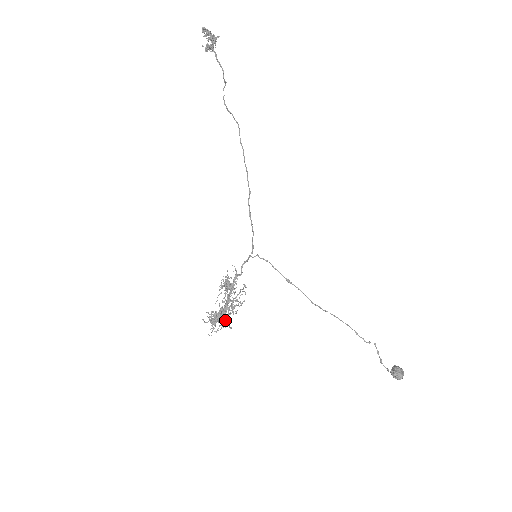
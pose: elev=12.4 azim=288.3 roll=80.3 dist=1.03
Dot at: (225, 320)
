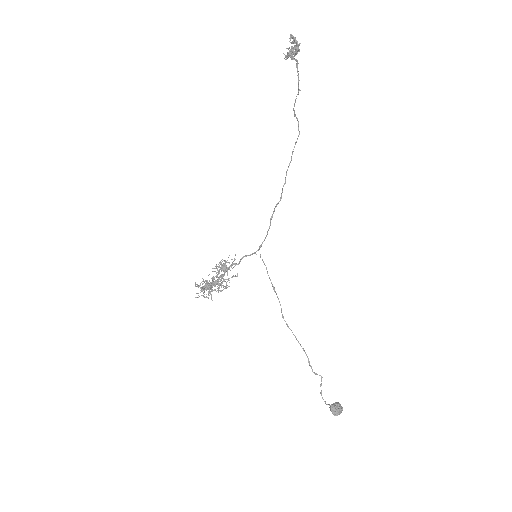
Dot at: occluded
